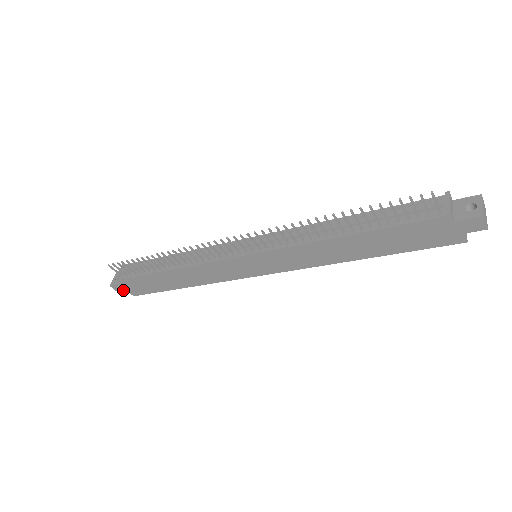
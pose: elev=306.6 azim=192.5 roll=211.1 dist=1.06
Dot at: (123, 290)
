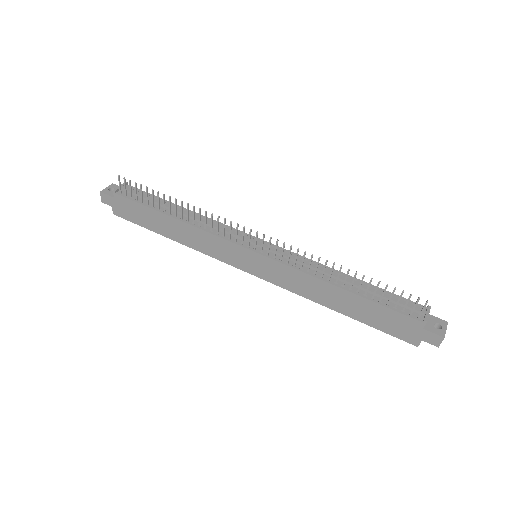
Dot at: (109, 203)
